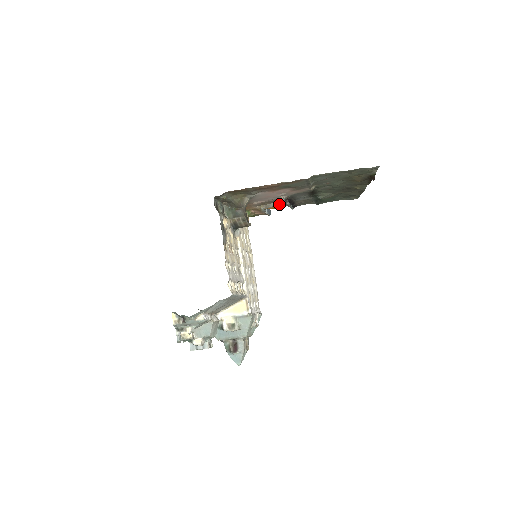
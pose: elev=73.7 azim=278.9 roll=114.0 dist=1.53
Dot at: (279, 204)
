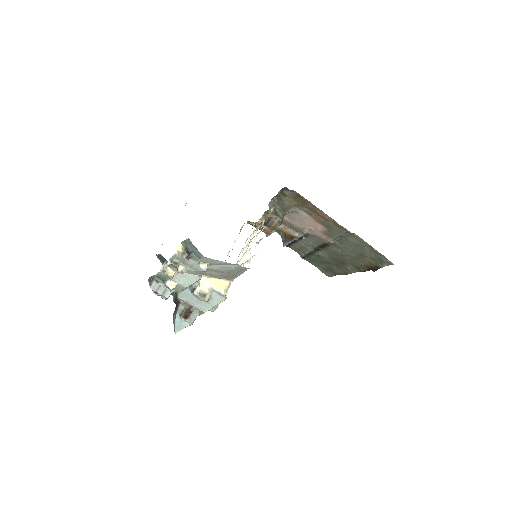
Dot at: (294, 233)
